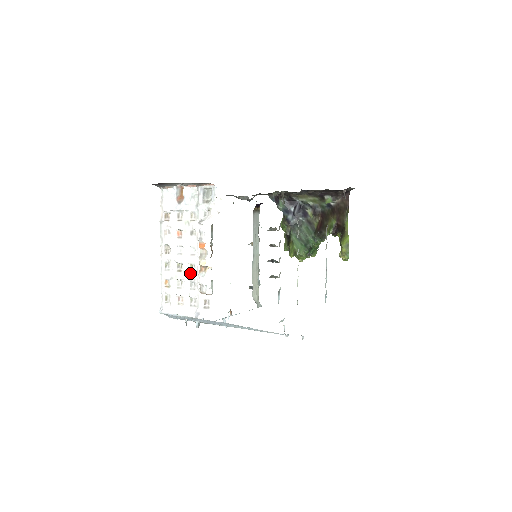
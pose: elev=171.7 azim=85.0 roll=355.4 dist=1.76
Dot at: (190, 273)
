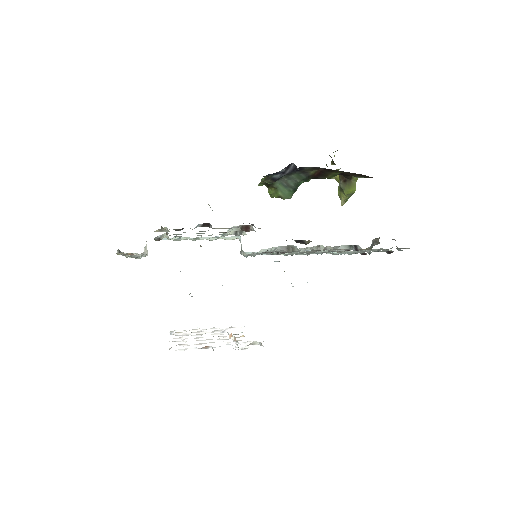
Dot at: (214, 334)
